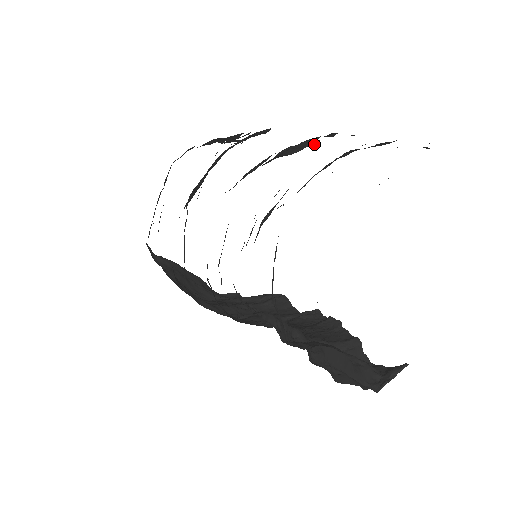
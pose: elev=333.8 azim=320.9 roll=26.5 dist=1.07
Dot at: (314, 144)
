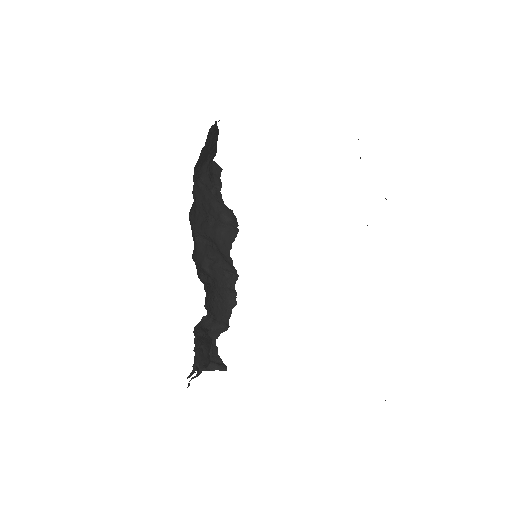
Dot at: occluded
